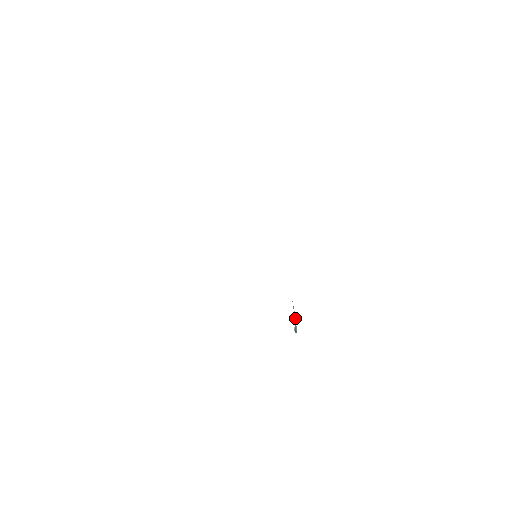
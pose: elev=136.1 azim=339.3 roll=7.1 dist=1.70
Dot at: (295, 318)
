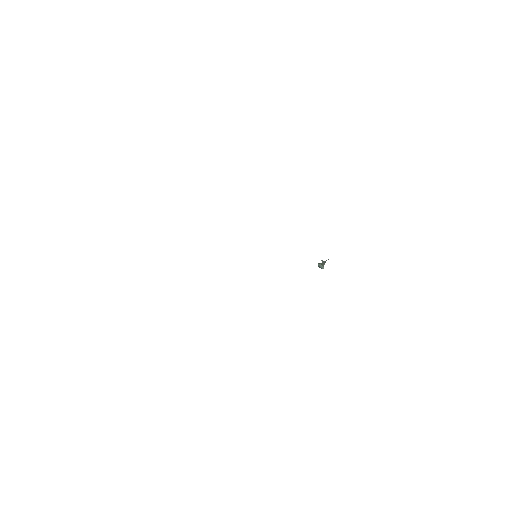
Dot at: (324, 264)
